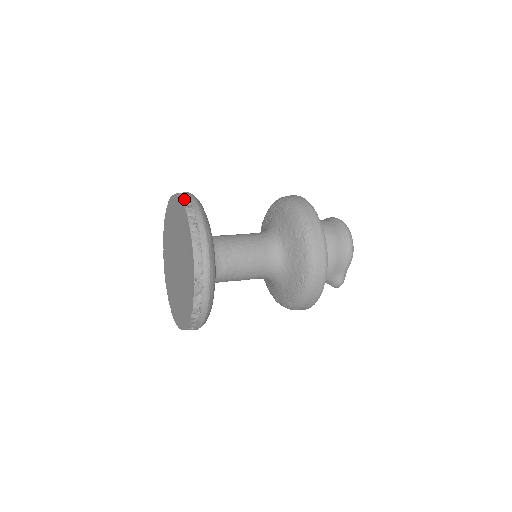
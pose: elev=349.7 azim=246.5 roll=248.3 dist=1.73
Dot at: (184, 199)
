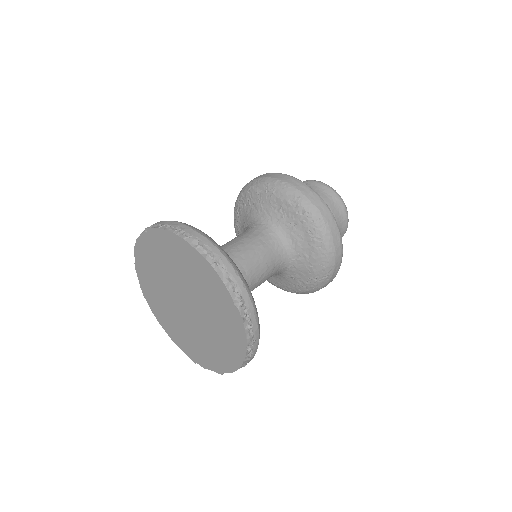
Dot at: (246, 321)
